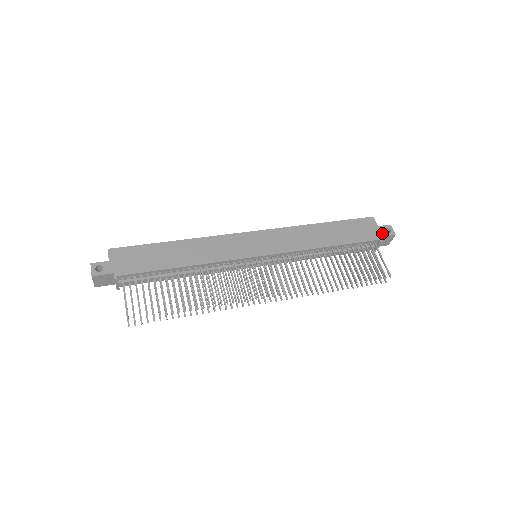
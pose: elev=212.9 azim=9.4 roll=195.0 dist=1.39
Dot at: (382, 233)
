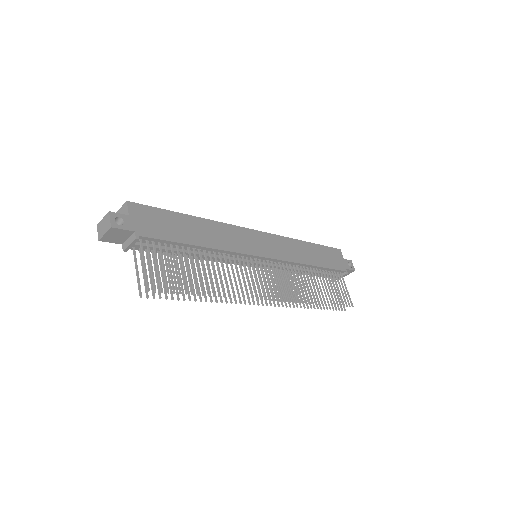
Dot at: (347, 266)
